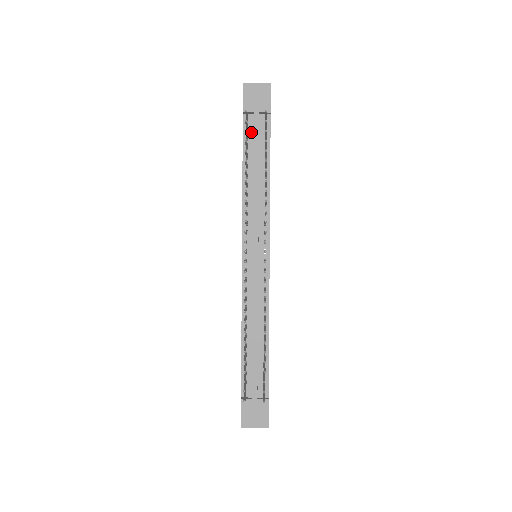
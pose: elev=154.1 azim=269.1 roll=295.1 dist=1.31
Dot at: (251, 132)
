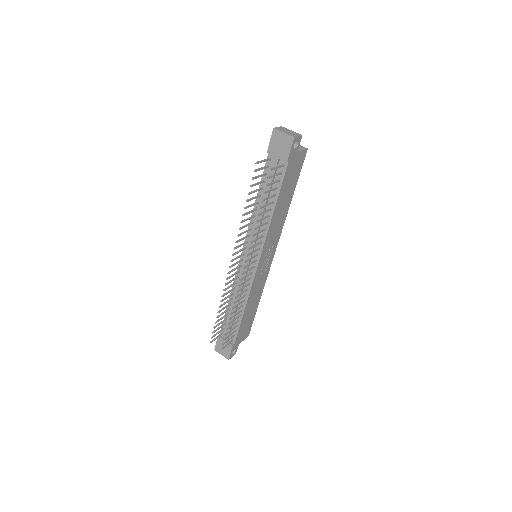
Dot at: occluded
